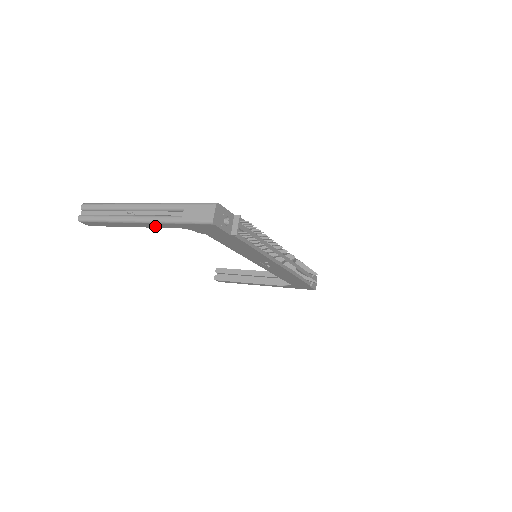
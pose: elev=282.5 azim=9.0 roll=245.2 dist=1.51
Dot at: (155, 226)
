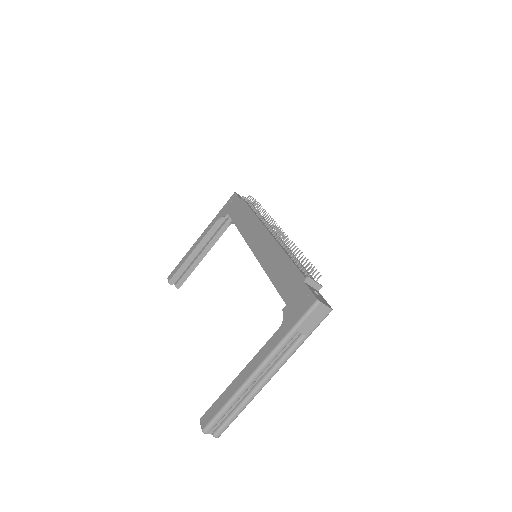
Dot at: occluded
